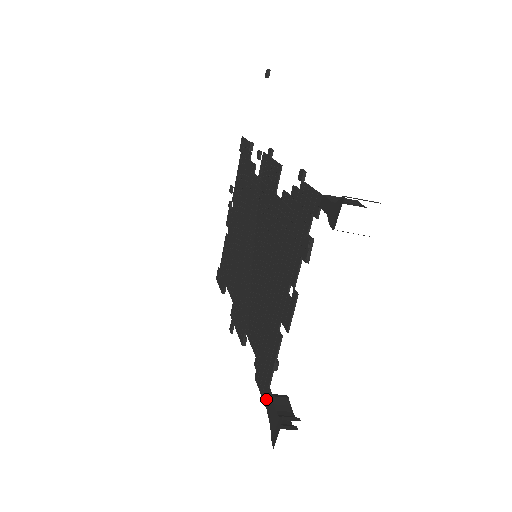
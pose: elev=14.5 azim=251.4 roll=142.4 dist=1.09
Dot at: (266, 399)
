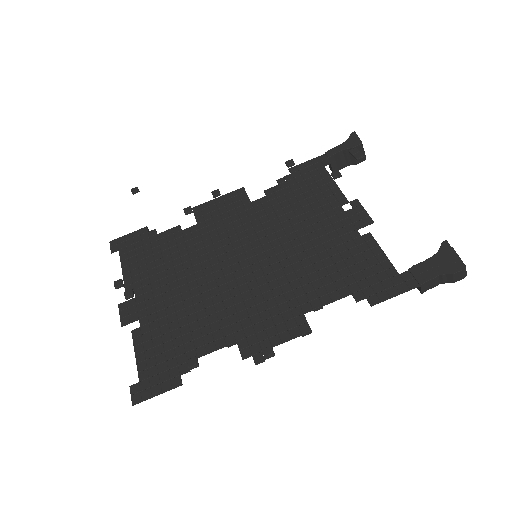
Dot at: (408, 282)
